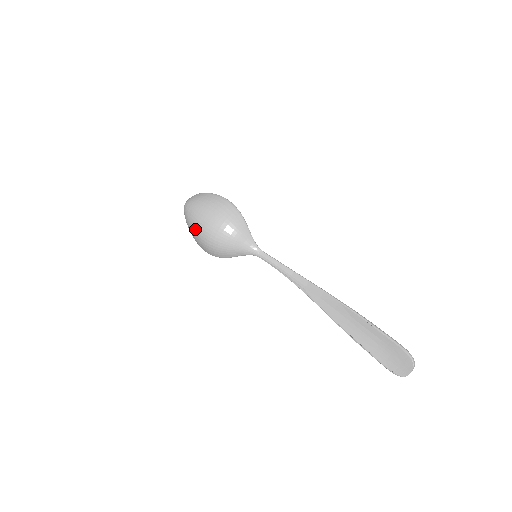
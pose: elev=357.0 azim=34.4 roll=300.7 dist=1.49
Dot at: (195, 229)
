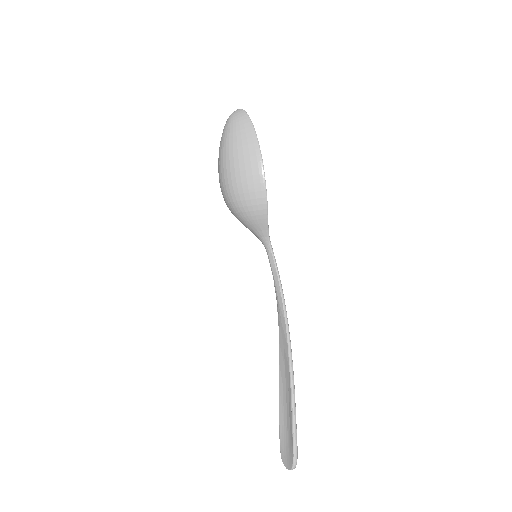
Dot at: (218, 167)
